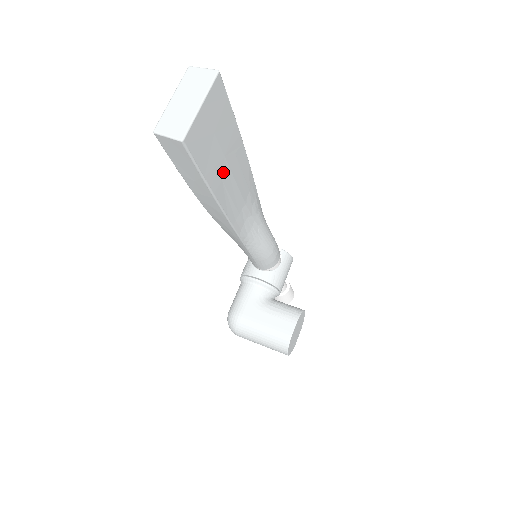
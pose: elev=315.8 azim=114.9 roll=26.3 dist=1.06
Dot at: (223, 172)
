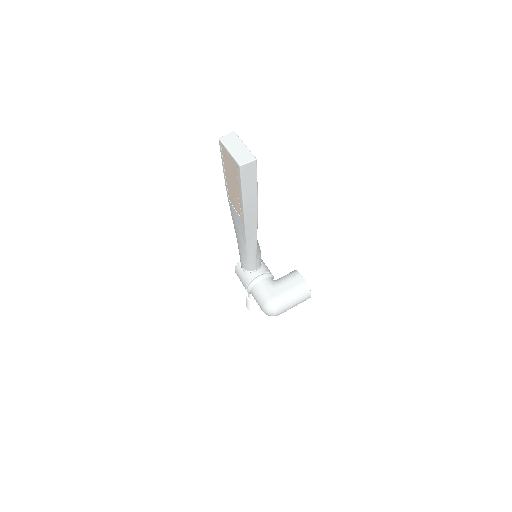
Dot at: occluded
